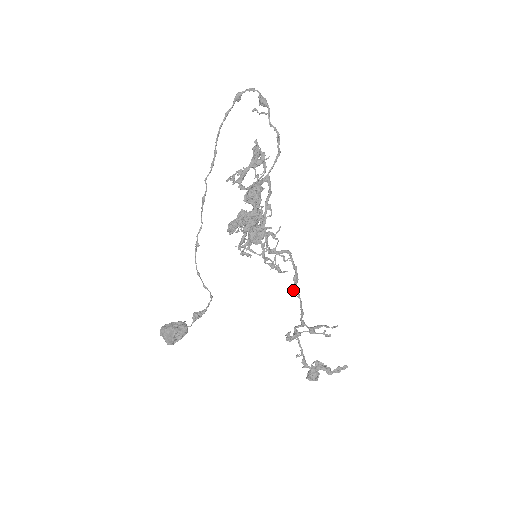
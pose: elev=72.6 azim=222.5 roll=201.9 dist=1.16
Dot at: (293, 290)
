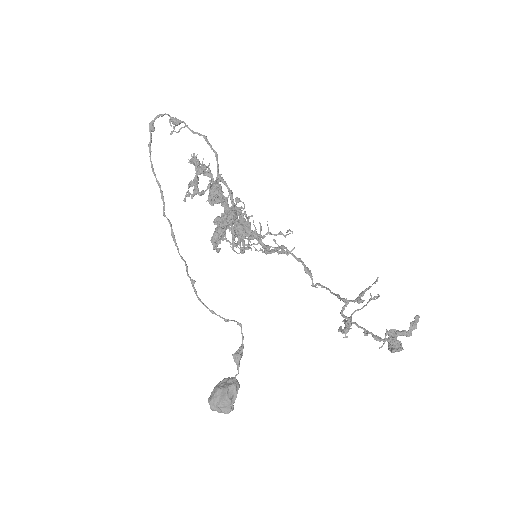
Dot at: (313, 283)
